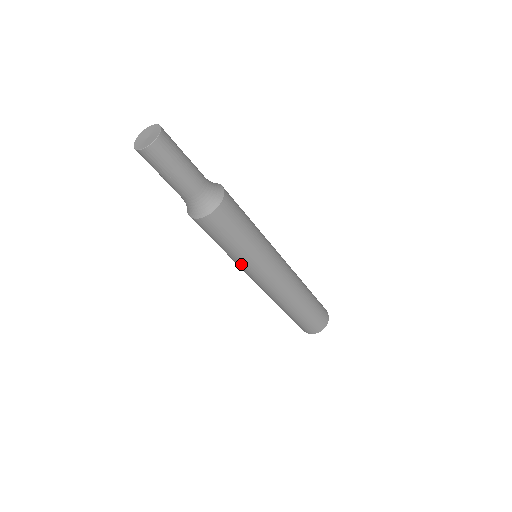
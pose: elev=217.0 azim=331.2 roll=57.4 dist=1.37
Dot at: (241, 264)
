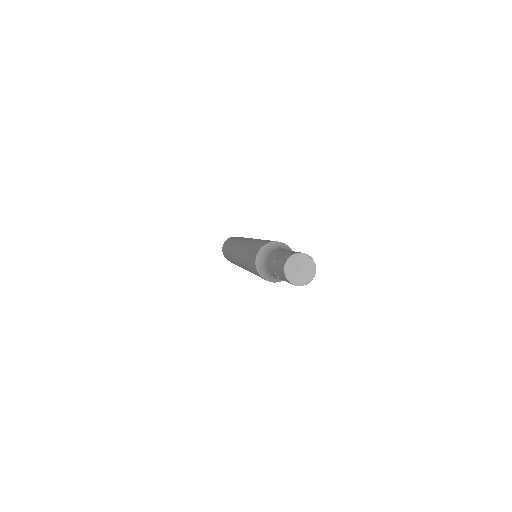
Dot at: occluded
